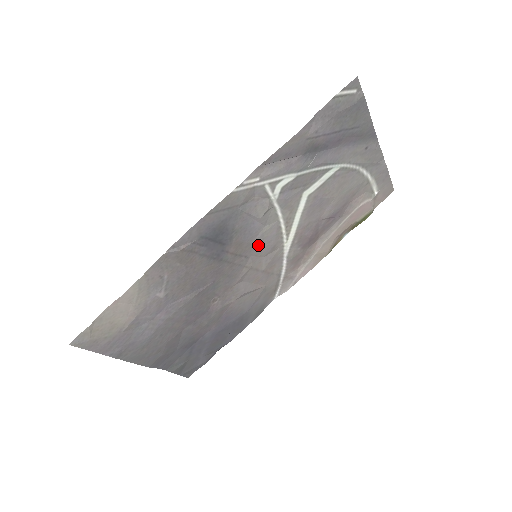
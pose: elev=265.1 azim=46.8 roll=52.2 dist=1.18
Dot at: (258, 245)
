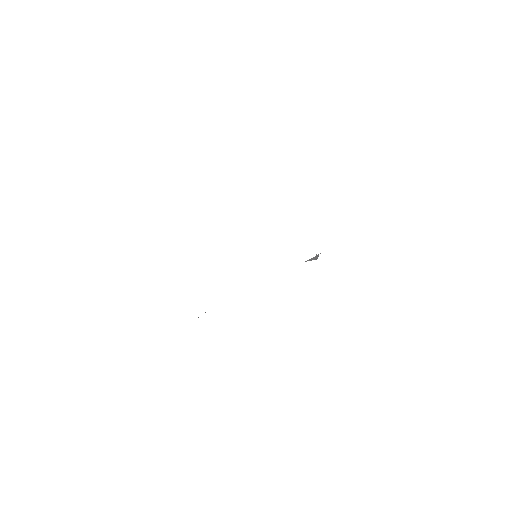
Dot at: occluded
